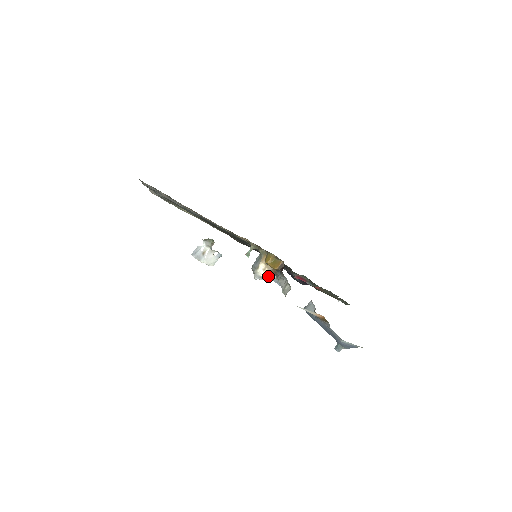
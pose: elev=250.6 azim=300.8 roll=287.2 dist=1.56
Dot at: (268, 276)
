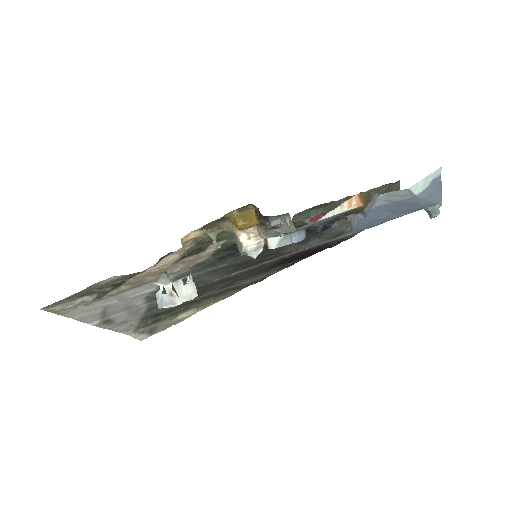
Dot at: (262, 239)
